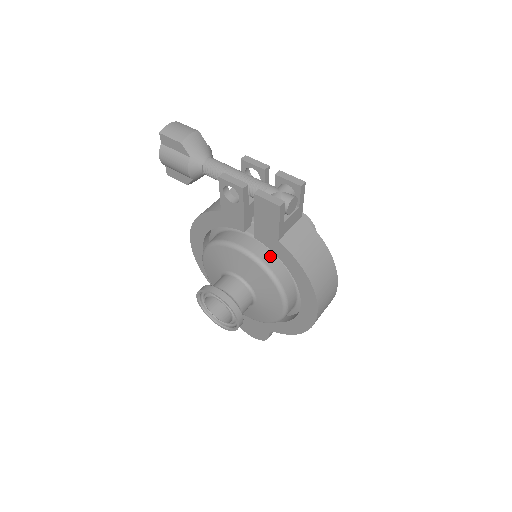
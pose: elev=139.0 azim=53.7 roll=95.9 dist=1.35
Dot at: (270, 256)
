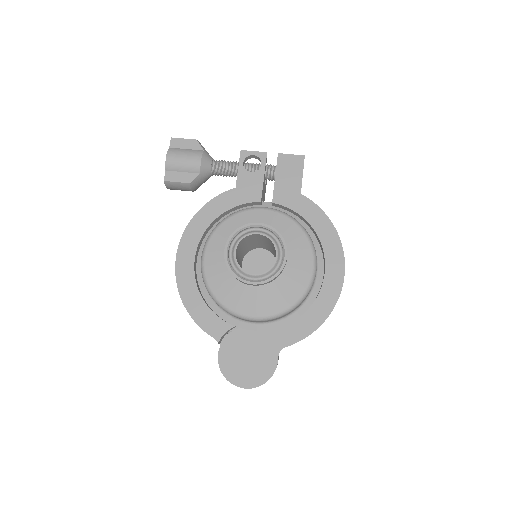
Dot at: occluded
